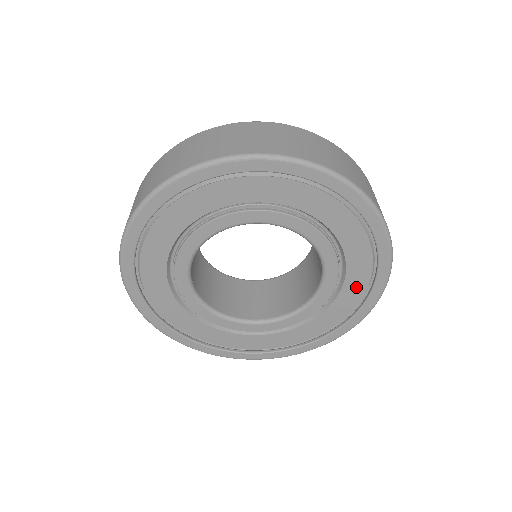
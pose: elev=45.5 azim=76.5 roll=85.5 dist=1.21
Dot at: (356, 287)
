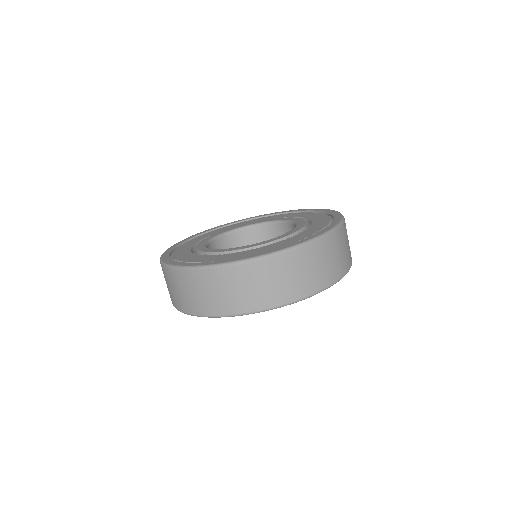
Dot at: occluded
